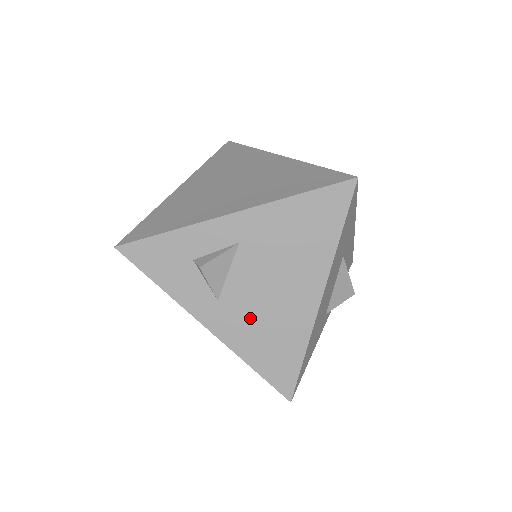
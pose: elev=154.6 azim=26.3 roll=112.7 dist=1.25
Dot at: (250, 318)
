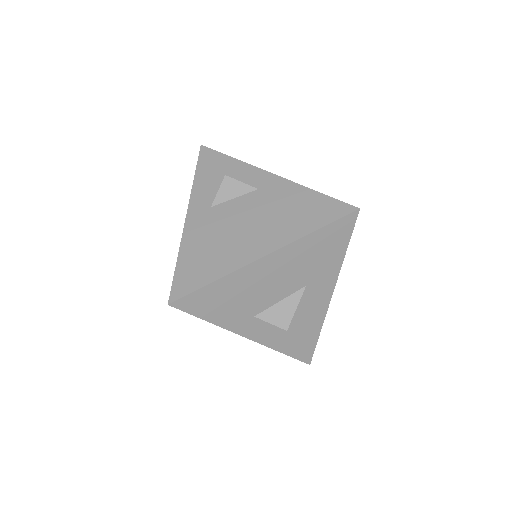
Dot at: (214, 231)
